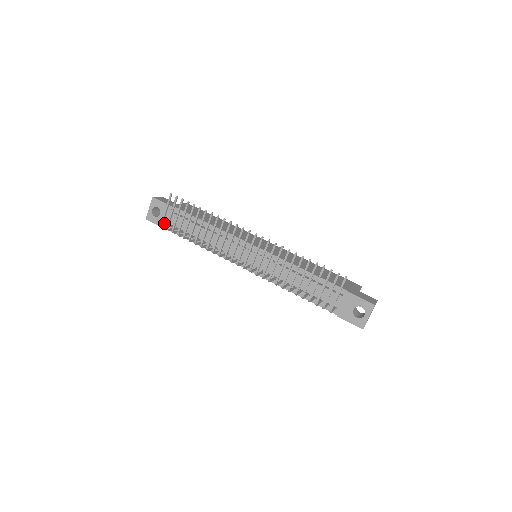
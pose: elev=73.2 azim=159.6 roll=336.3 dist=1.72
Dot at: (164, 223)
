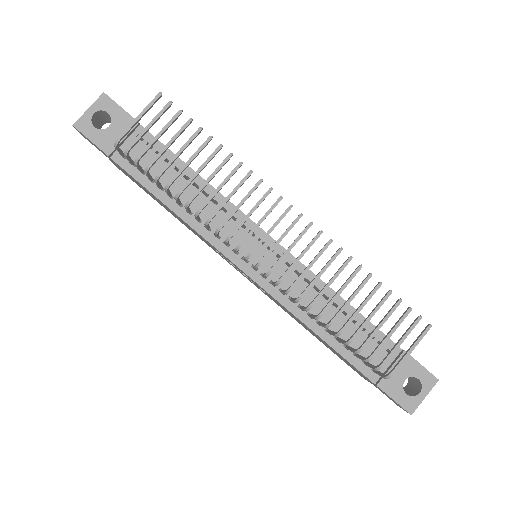
Dot at: (110, 145)
